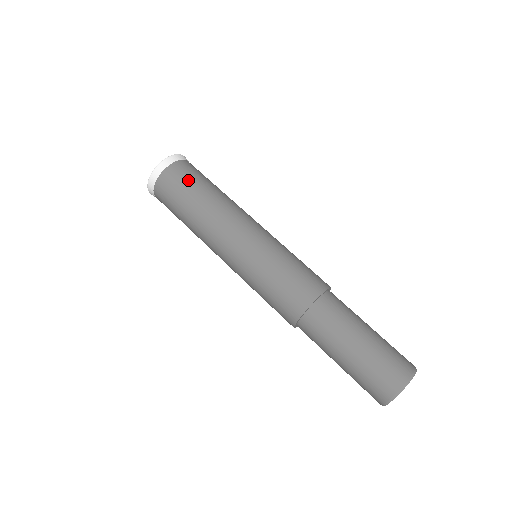
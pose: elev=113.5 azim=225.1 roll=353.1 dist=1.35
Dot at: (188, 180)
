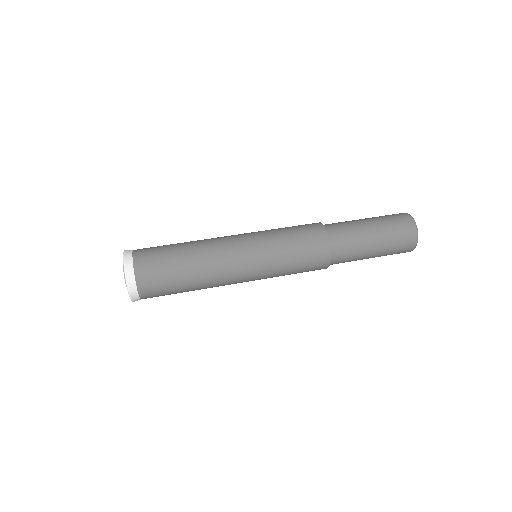
Dot at: occluded
